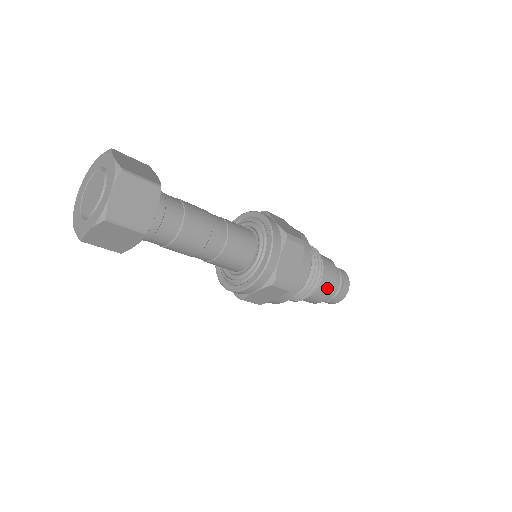
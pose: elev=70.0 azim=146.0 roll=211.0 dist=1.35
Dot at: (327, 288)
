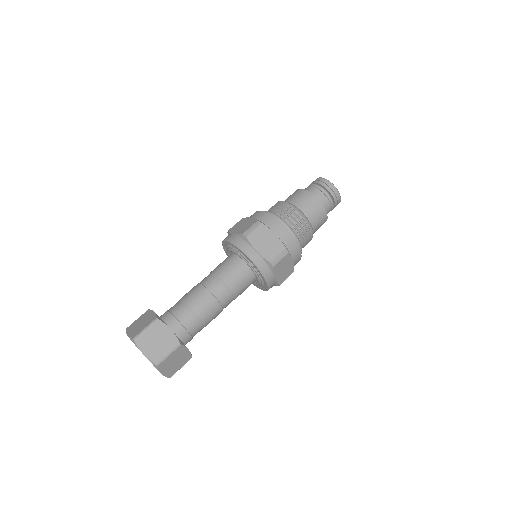
Dot at: (321, 225)
